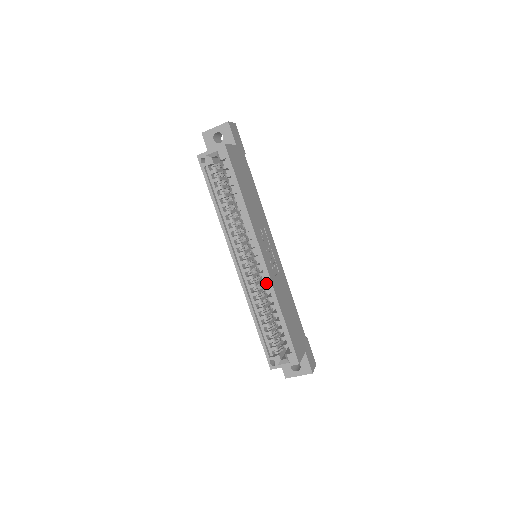
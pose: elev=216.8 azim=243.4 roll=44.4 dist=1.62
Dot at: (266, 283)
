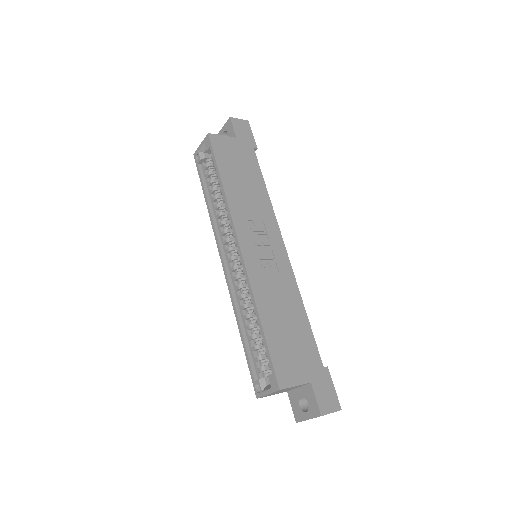
Dot at: occluded
